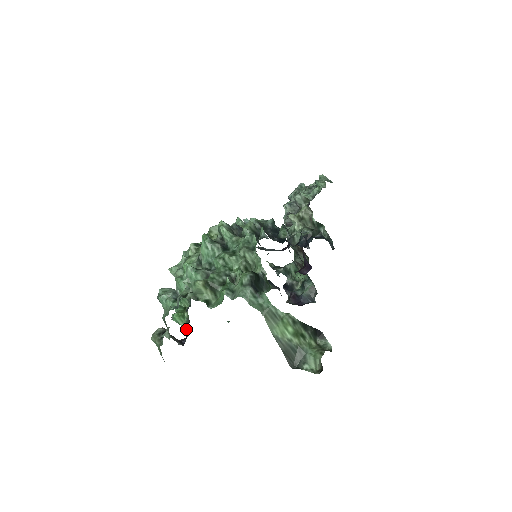
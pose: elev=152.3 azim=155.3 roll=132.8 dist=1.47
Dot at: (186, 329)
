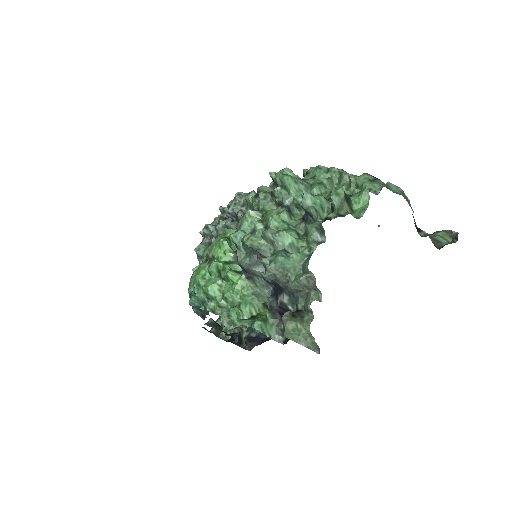
Dot at: (274, 336)
